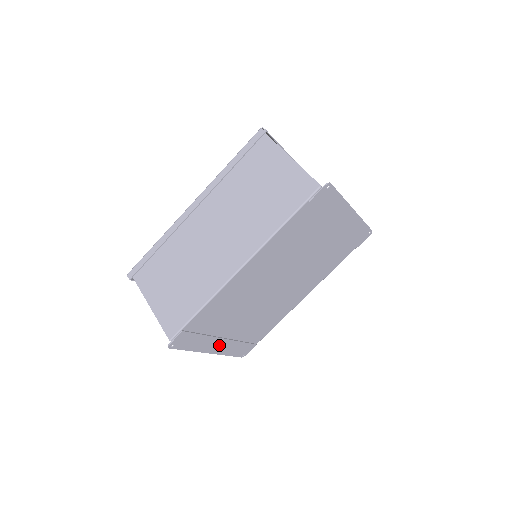
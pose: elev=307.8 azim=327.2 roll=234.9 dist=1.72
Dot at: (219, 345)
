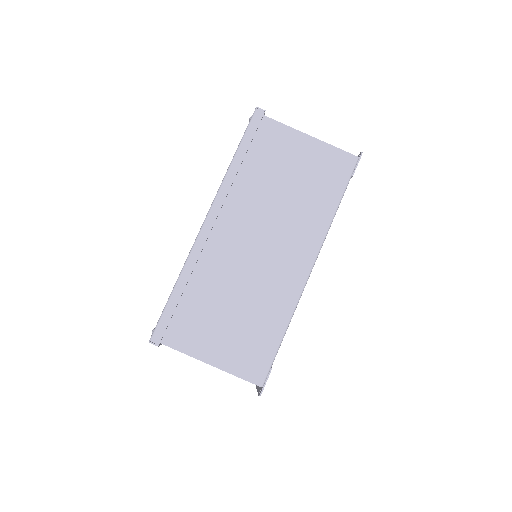
Dot at: occluded
